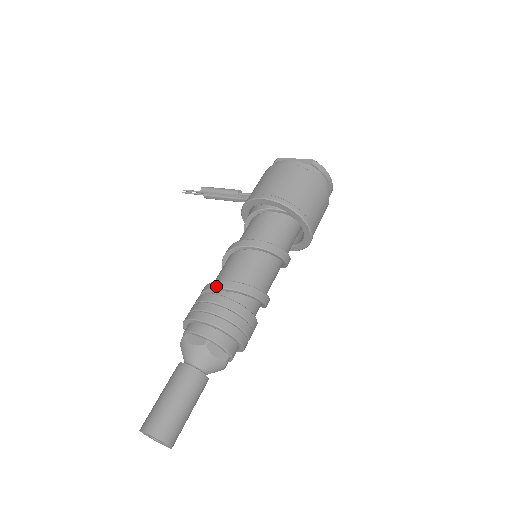
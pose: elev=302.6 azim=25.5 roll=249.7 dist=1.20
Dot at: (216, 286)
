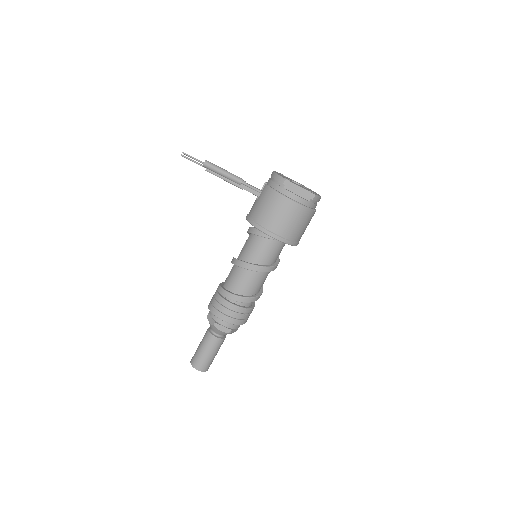
Dot at: (237, 300)
